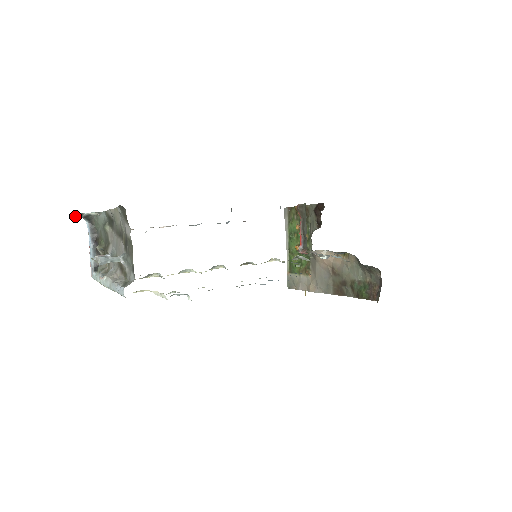
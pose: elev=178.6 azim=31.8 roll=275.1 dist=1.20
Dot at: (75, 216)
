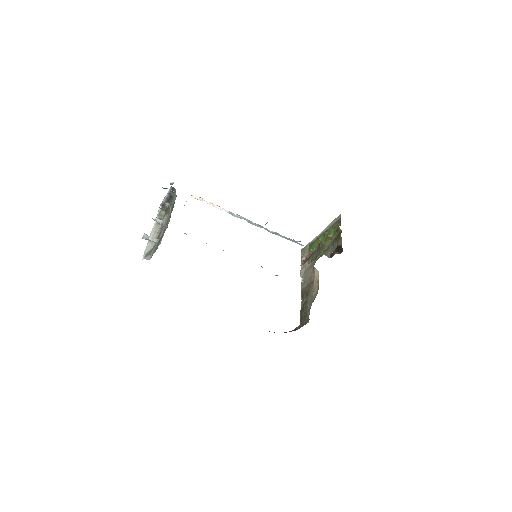
Dot at: (162, 187)
